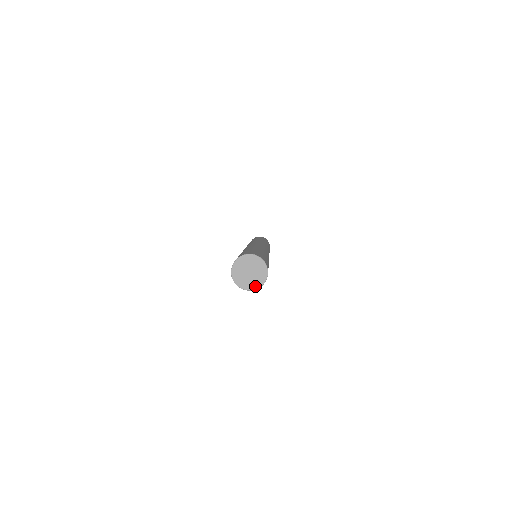
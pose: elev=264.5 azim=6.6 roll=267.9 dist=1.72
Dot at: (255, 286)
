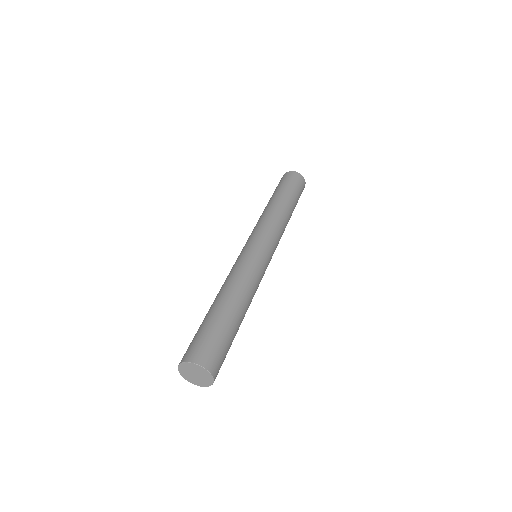
Dot at: (194, 382)
